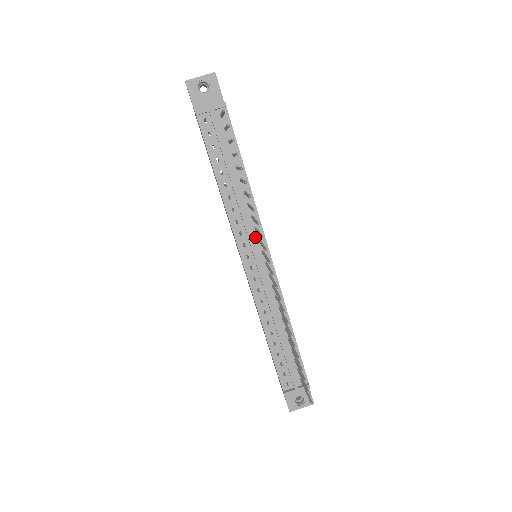
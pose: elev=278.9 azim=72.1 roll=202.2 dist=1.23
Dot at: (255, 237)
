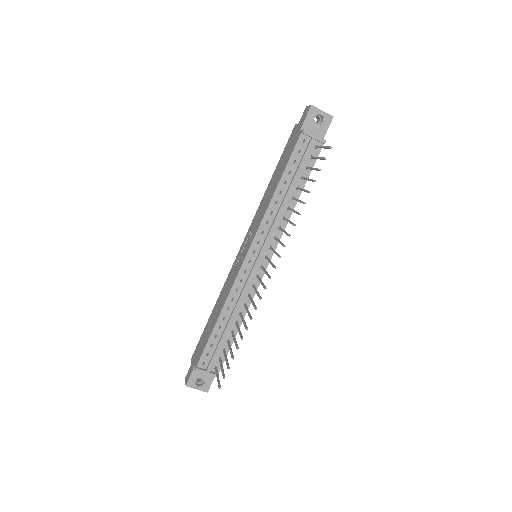
Dot at: (270, 243)
